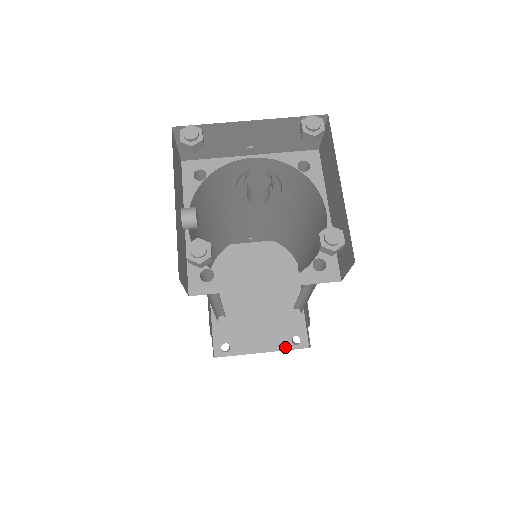
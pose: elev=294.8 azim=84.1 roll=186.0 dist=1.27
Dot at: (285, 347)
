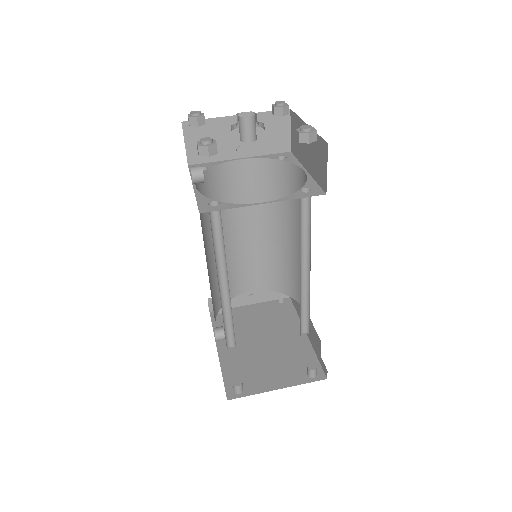
Dot at: (301, 381)
